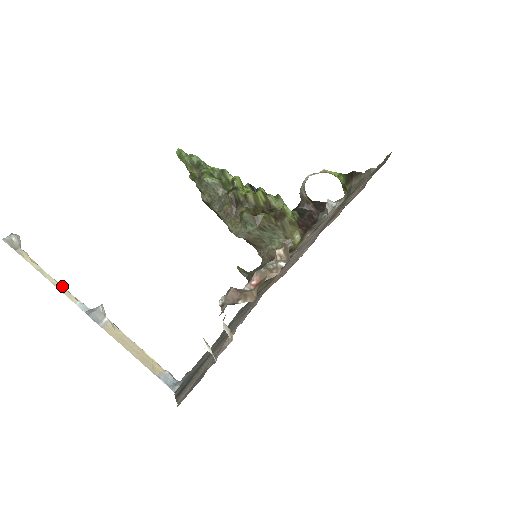
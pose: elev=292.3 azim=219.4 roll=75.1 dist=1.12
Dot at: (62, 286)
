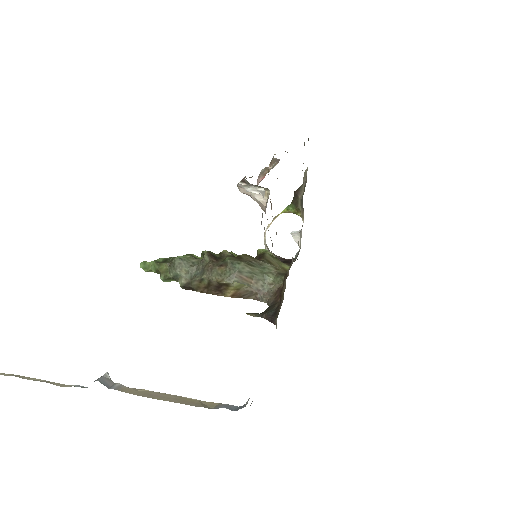
Dot at: (48, 382)
